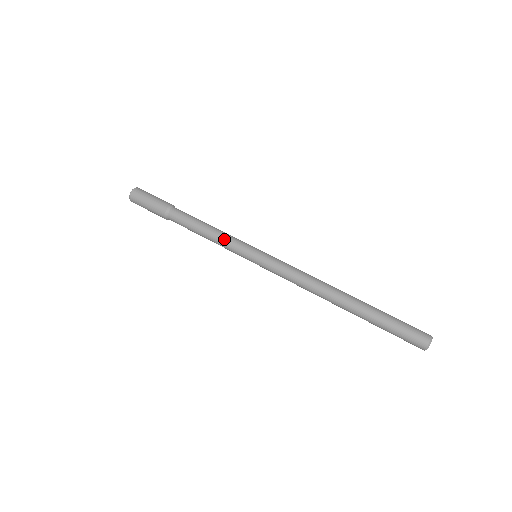
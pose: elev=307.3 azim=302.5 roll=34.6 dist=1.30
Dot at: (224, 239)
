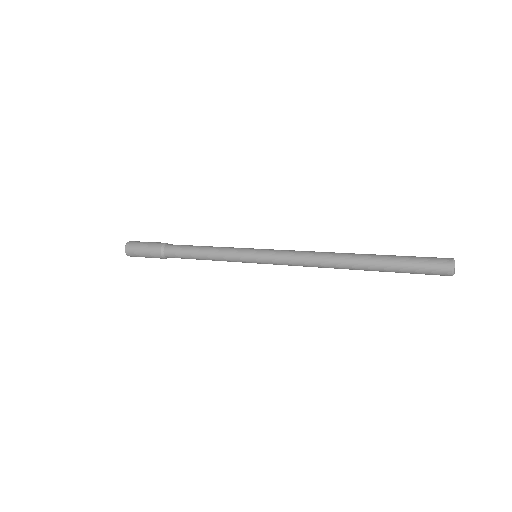
Dot at: (226, 247)
